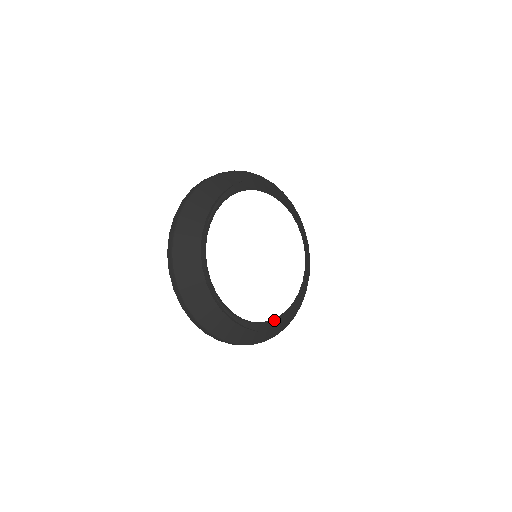
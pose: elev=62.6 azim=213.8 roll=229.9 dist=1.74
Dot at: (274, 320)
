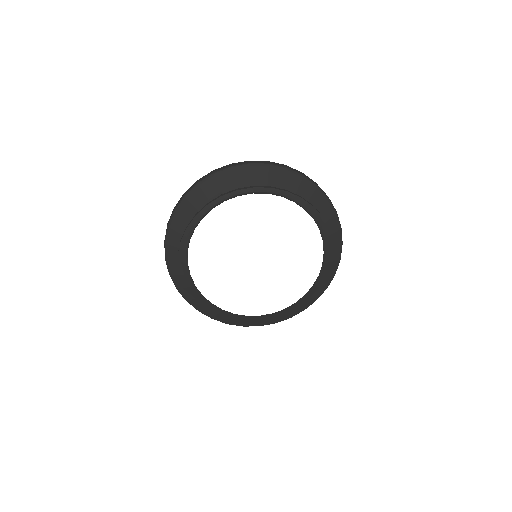
Dot at: (301, 298)
